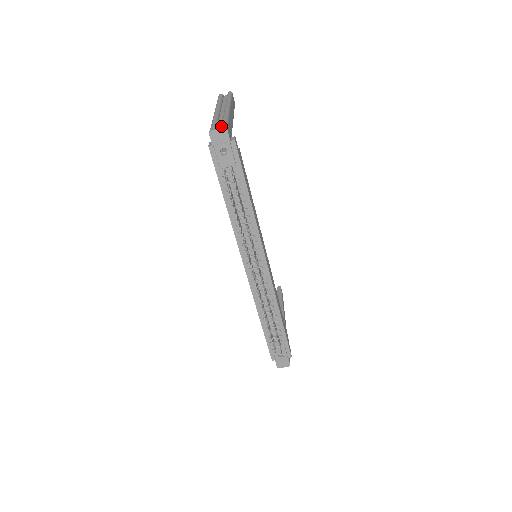
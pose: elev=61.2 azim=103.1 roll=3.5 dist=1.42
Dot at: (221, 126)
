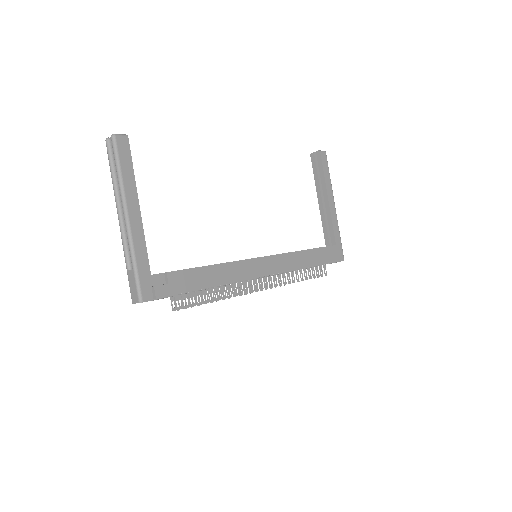
Dot at: (136, 297)
